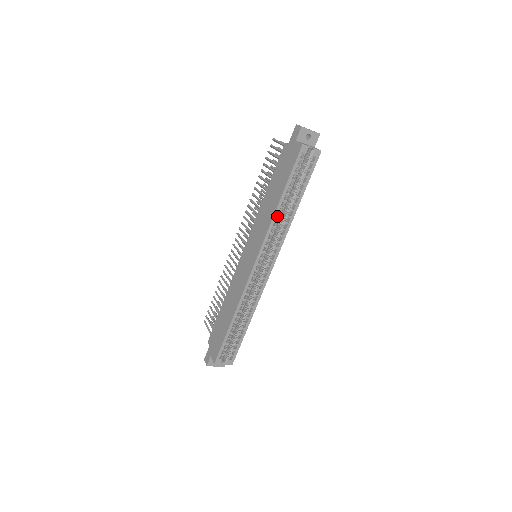
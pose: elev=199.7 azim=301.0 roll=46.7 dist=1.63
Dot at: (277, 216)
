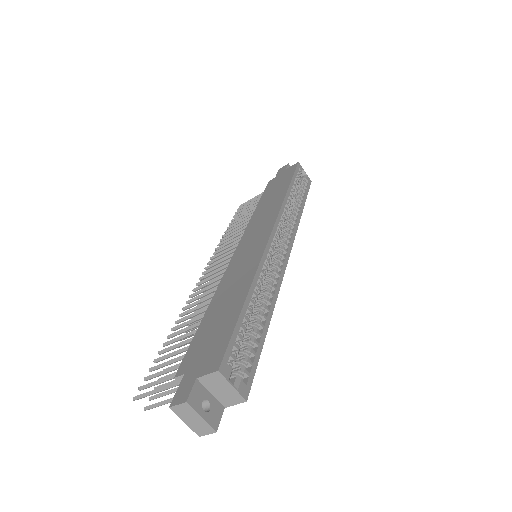
Dot at: occluded
